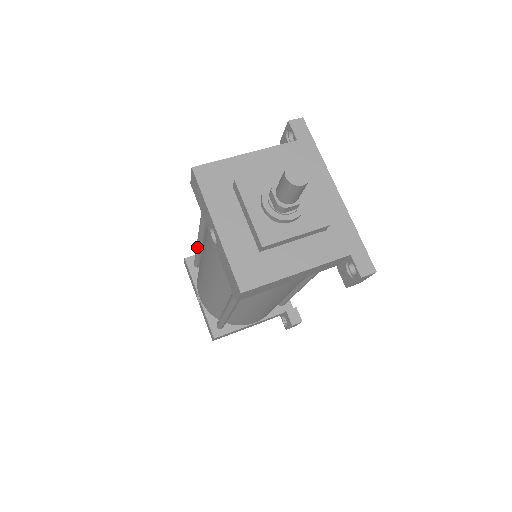
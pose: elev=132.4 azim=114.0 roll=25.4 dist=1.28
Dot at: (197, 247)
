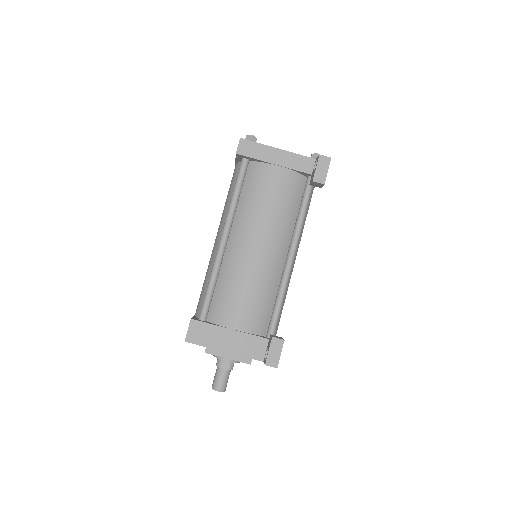
Dot at: (227, 214)
